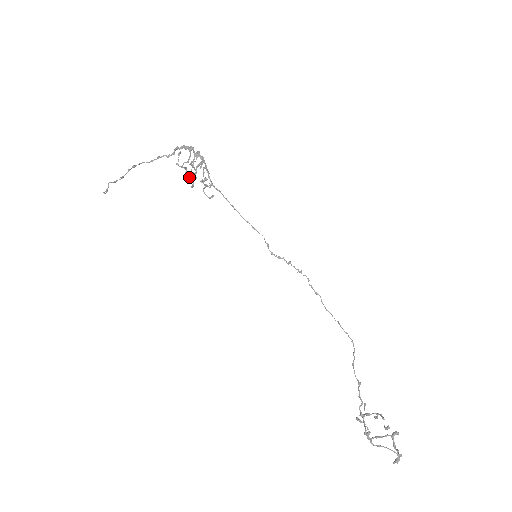
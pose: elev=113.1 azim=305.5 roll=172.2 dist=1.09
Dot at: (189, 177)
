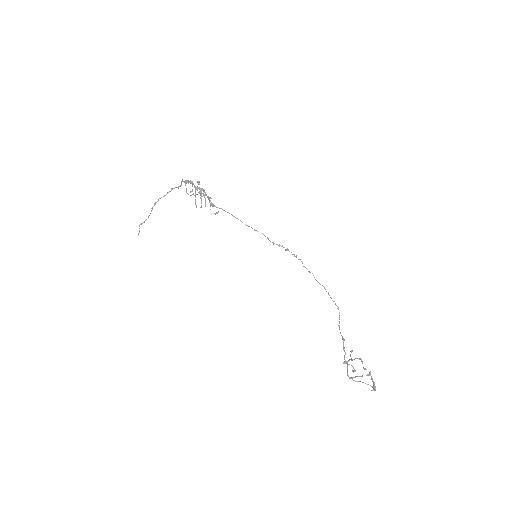
Dot at: occluded
